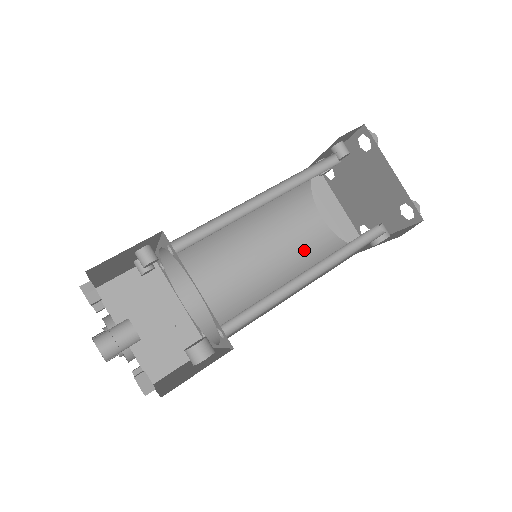
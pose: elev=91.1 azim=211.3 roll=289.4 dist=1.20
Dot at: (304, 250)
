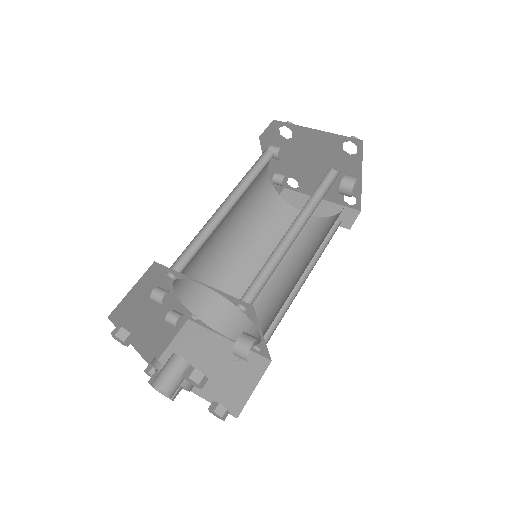
Dot at: (308, 243)
